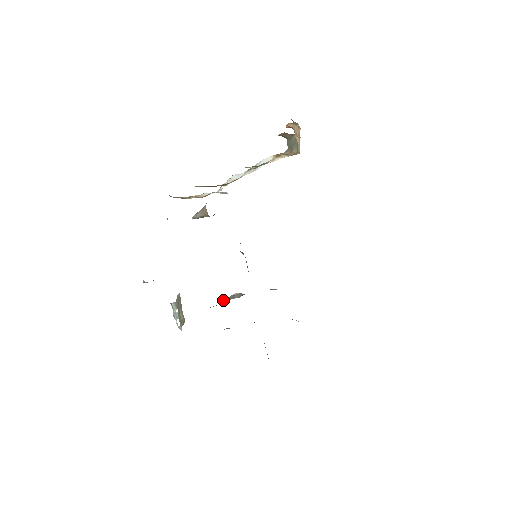
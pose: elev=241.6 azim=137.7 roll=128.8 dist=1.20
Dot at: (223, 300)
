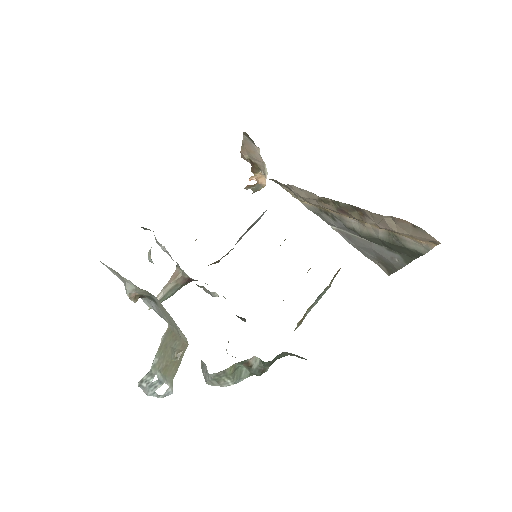
Dot at: occluded
